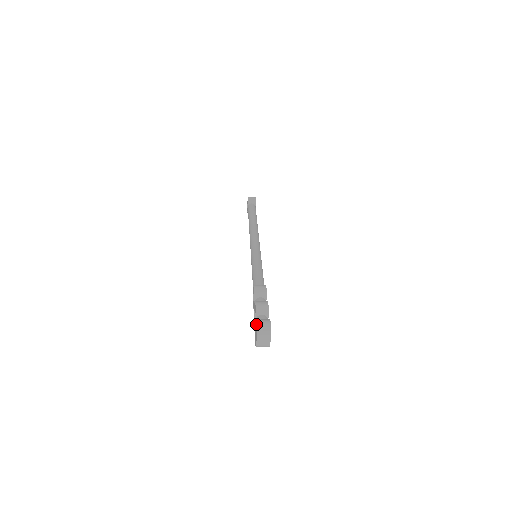
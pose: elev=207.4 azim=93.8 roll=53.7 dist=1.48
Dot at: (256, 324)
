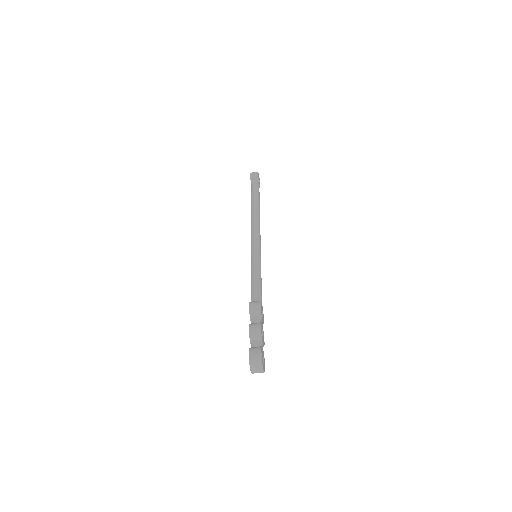
Dot at: (249, 355)
